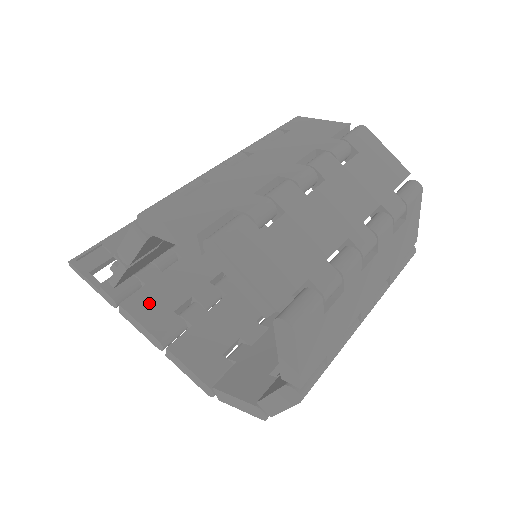
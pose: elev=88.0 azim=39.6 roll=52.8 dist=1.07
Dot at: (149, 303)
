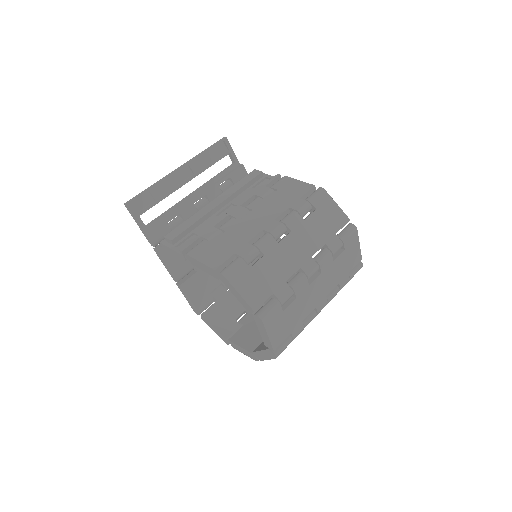
Dot at: occluded
